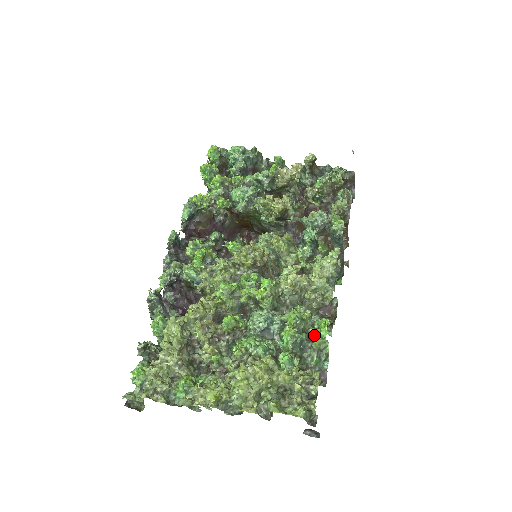
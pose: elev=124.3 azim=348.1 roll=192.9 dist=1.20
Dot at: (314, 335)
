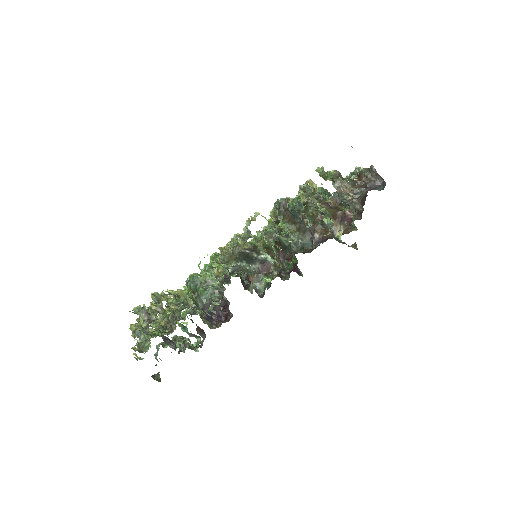
Dot at: occluded
